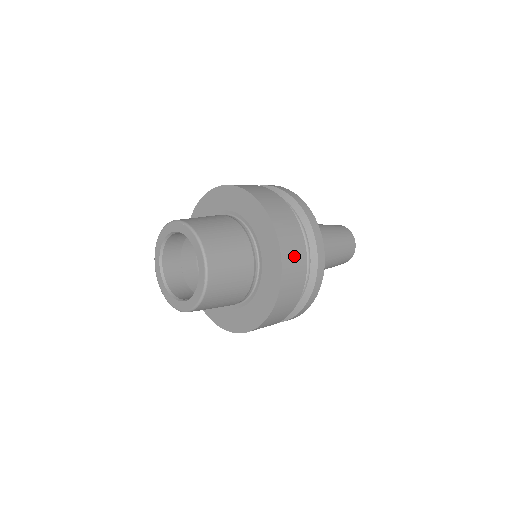
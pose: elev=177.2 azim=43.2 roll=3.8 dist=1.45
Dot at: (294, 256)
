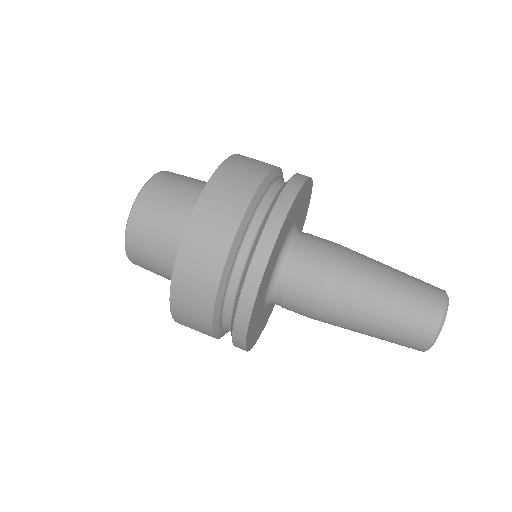
Dot at: (241, 173)
